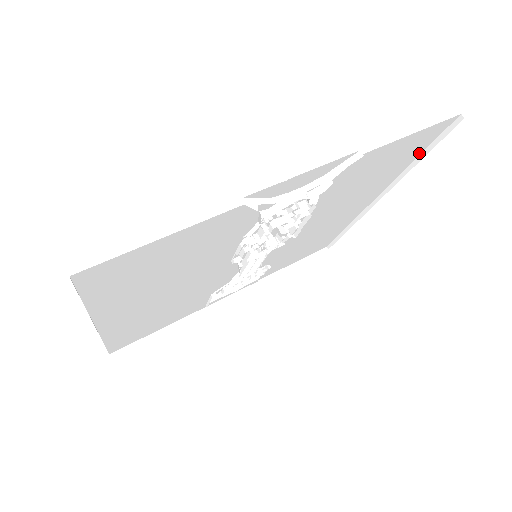
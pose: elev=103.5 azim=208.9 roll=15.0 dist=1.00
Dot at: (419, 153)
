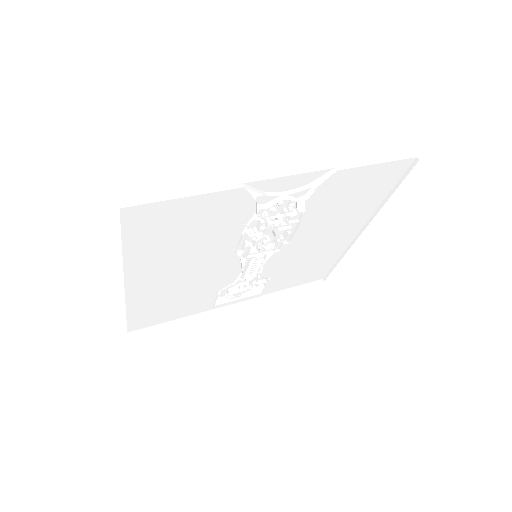
Dot at: (390, 189)
